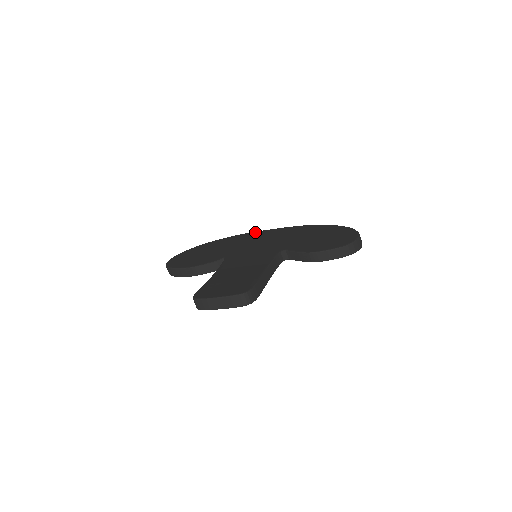
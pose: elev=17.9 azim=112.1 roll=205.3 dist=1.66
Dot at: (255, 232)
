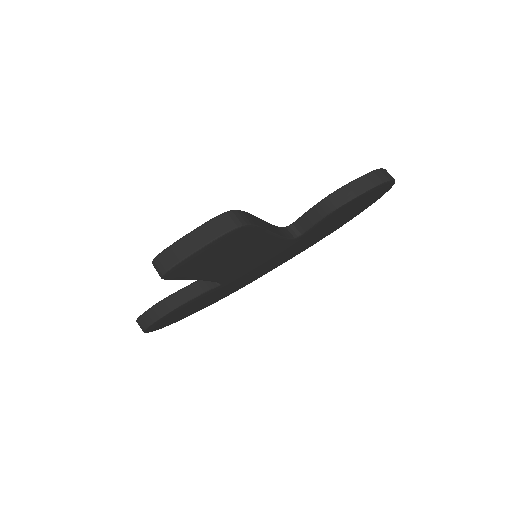
Dot at: occluded
